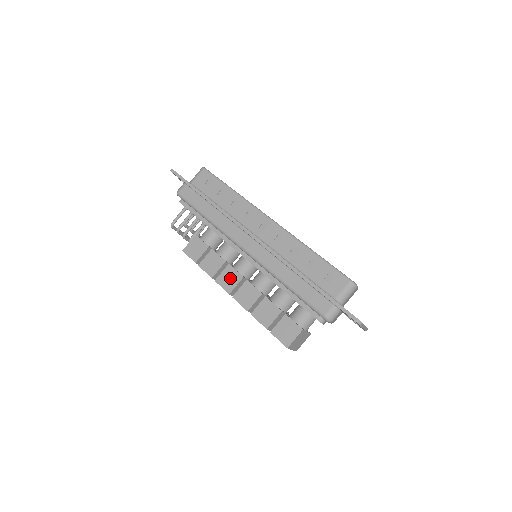
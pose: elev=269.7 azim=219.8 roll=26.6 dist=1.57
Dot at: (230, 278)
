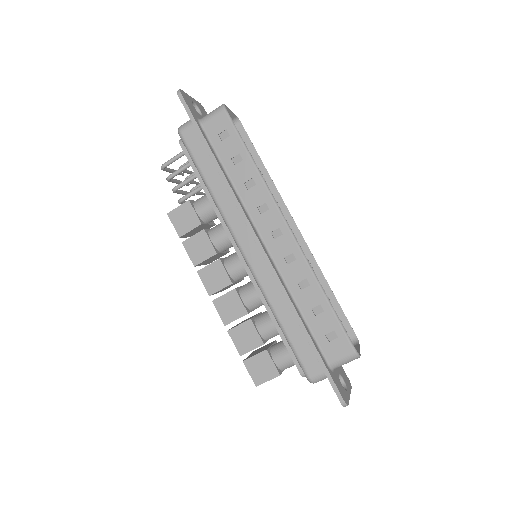
Dot at: (216, 277)
